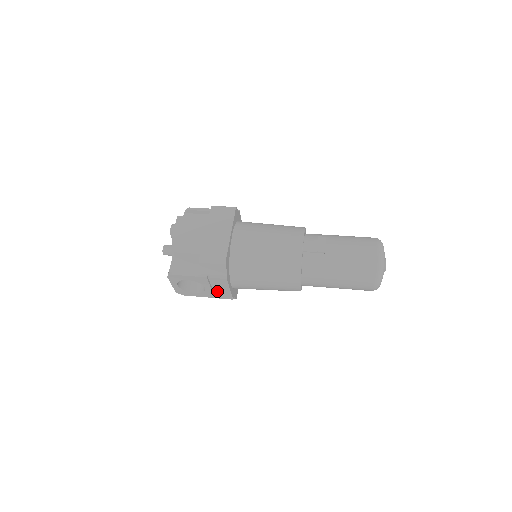
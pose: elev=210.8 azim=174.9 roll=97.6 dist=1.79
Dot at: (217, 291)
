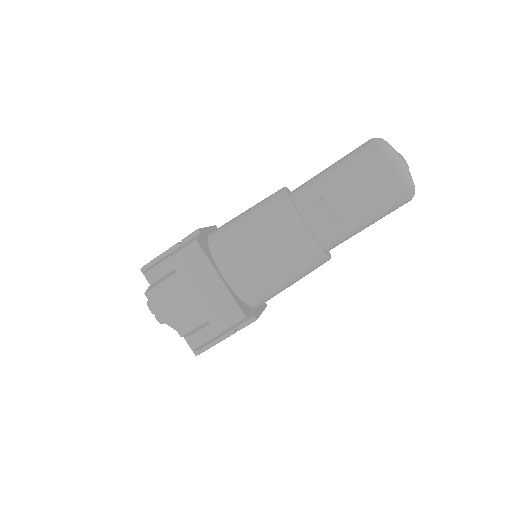
Dot at: occluded
